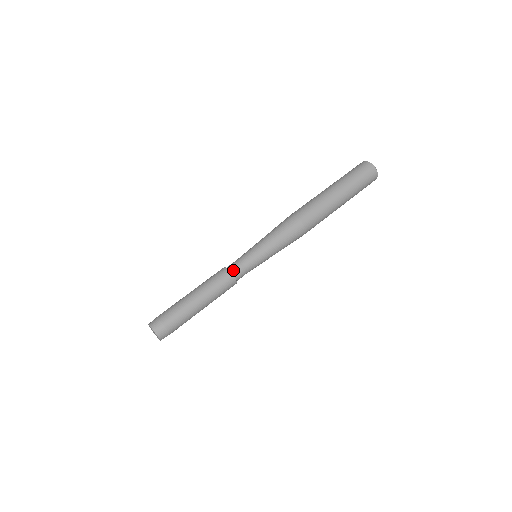
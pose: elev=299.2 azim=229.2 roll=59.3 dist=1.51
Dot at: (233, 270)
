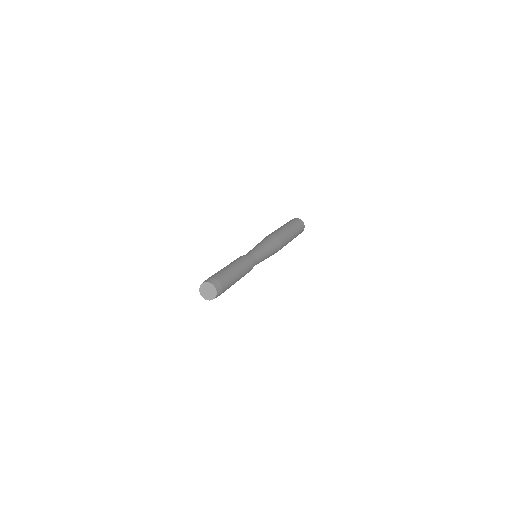
Dot at: (252, 260)
